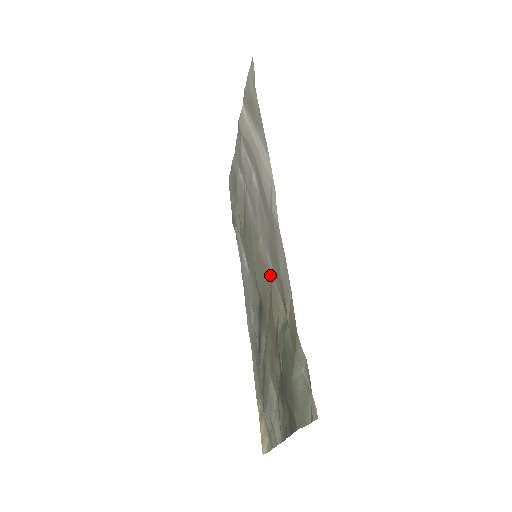
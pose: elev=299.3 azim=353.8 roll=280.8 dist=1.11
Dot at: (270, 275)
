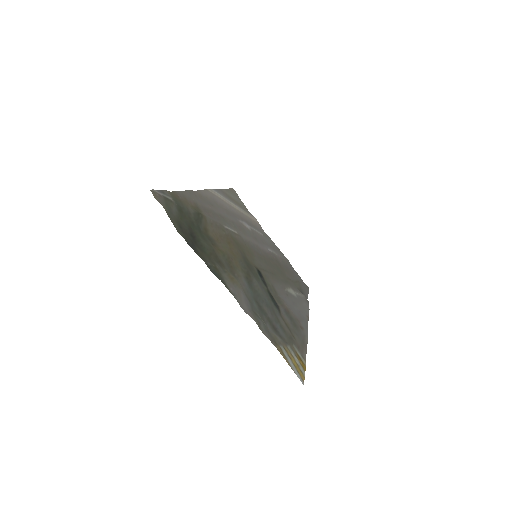
Dot at: (230, 233)
